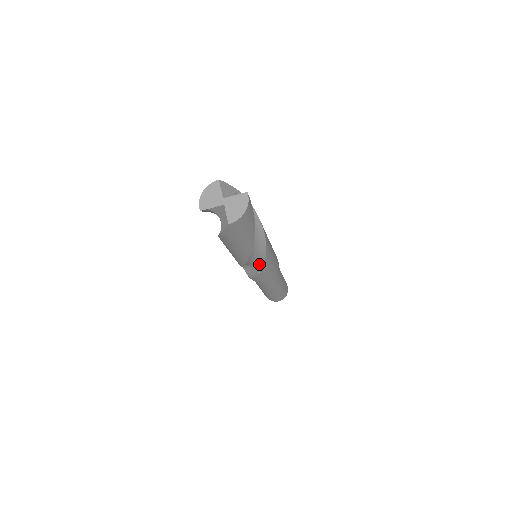
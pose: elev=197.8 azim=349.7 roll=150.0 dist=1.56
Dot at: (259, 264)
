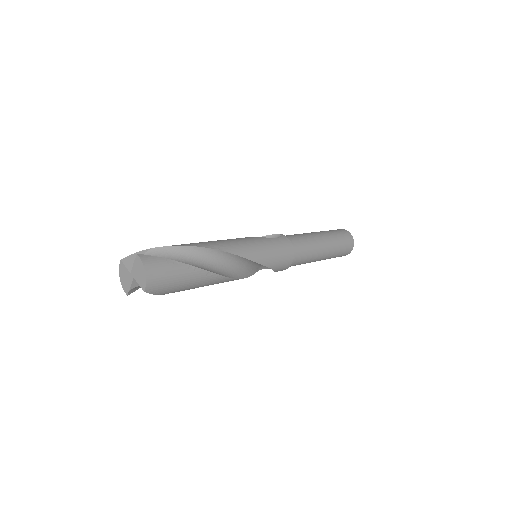
Dot at: occluded
